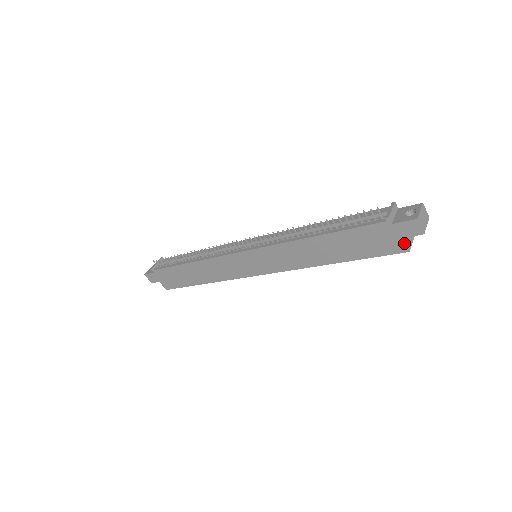
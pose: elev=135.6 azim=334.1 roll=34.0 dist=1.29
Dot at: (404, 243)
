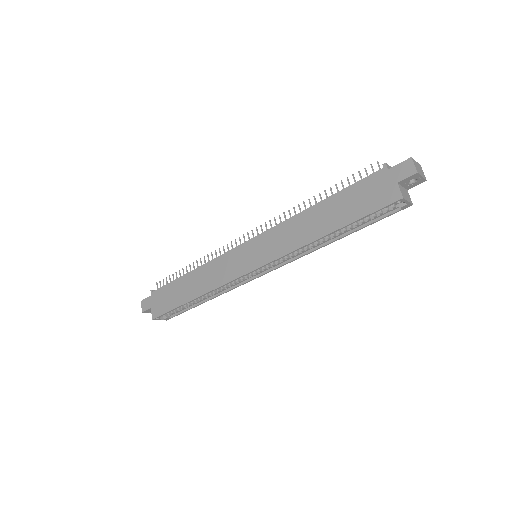
Dot at: (398, 188)
